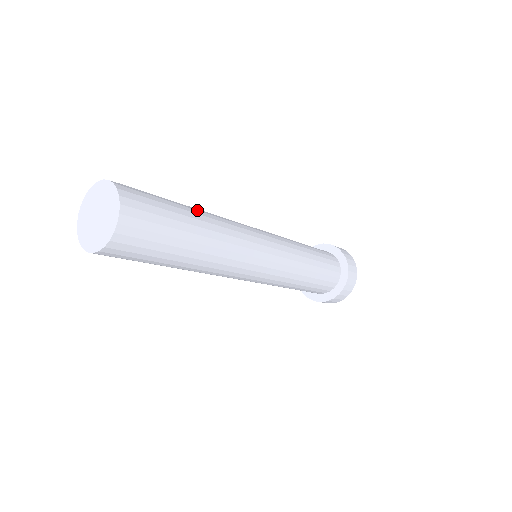
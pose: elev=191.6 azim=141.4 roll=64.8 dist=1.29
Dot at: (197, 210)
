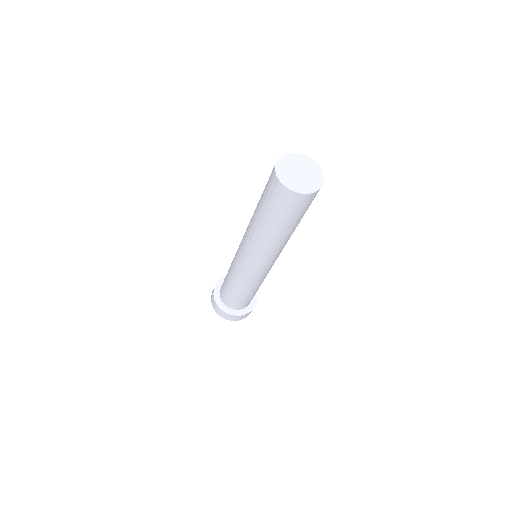
Dot at: occluded
